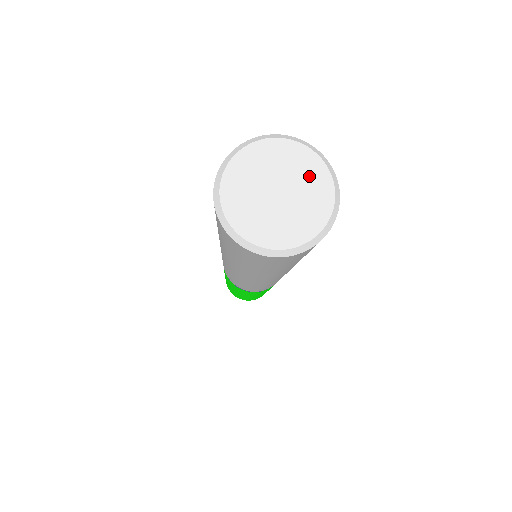
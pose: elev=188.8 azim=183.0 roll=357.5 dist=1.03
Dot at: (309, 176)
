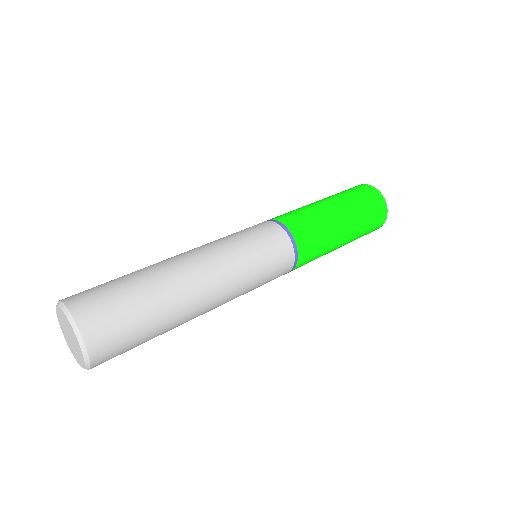
Dot at: (79, 353)
